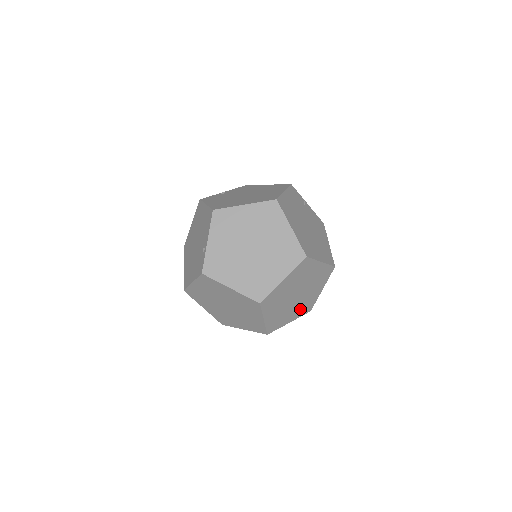
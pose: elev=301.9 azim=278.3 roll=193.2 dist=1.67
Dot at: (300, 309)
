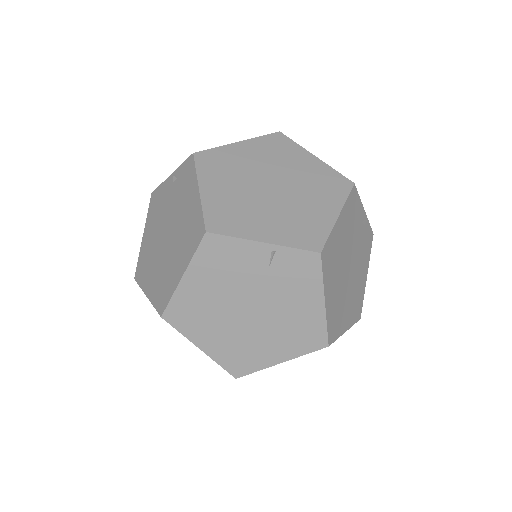
Dot at: occluded
